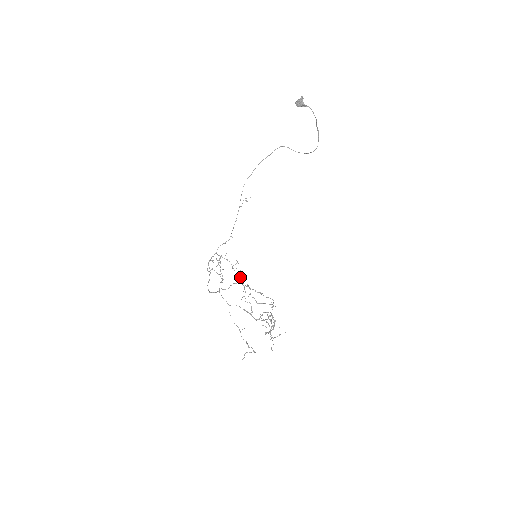
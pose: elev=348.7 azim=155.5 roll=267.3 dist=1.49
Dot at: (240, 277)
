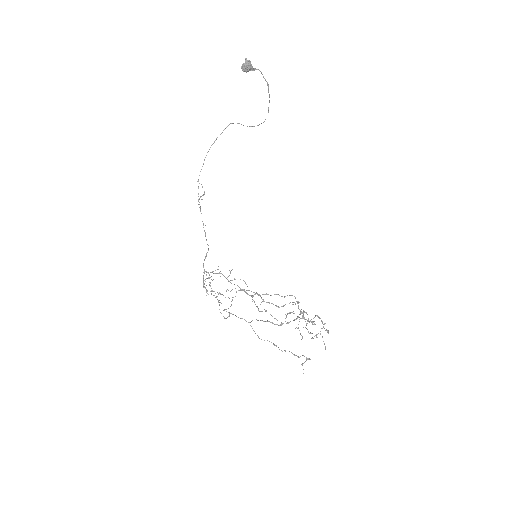
Dot at: occluded
